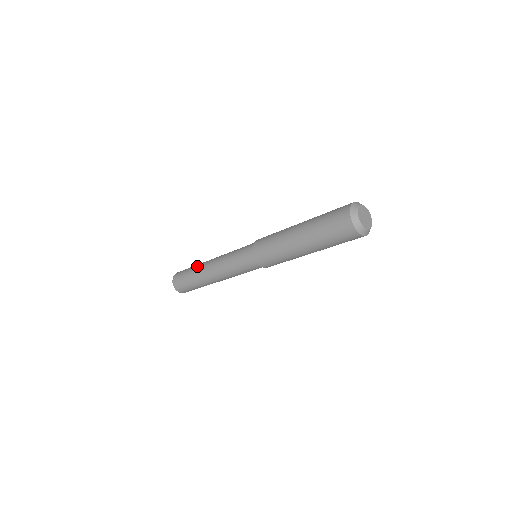
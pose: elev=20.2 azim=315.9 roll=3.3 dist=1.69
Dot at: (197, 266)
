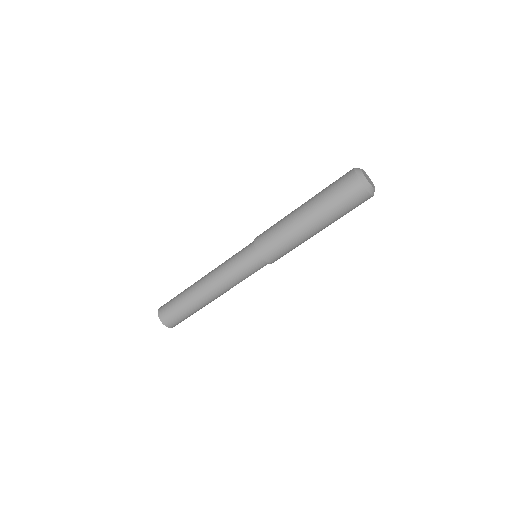
Dot at: (187, 292)
